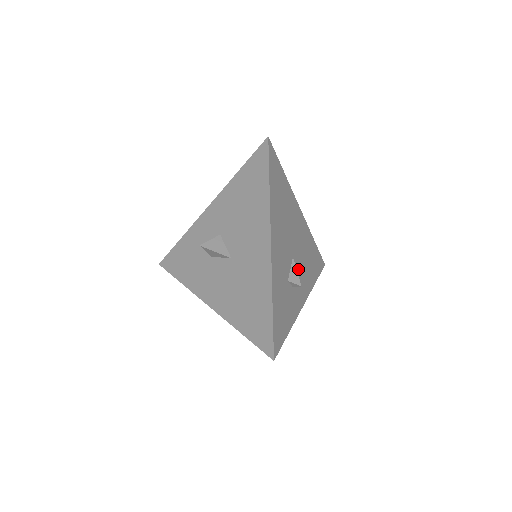
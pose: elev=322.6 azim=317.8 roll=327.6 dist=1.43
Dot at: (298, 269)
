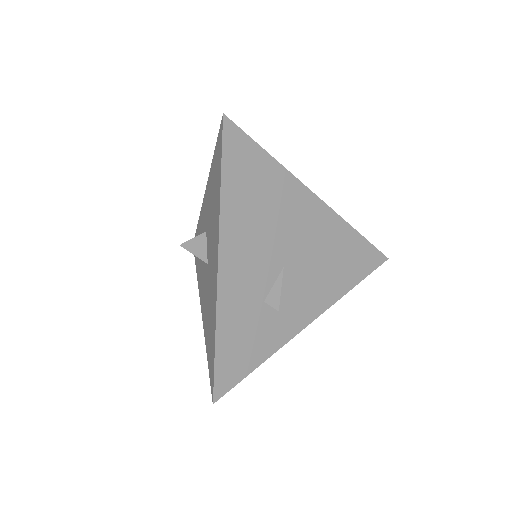
Dot at: (299, 280)
